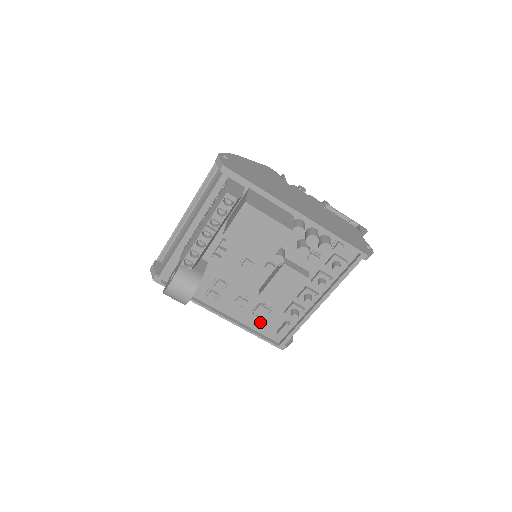
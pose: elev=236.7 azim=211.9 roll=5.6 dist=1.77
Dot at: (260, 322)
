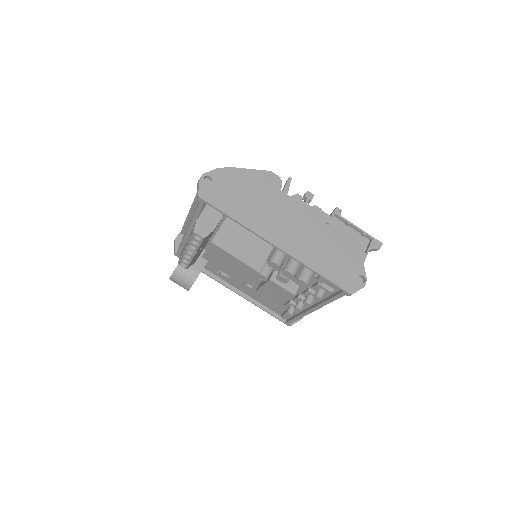
Dot at: (267, 302)
